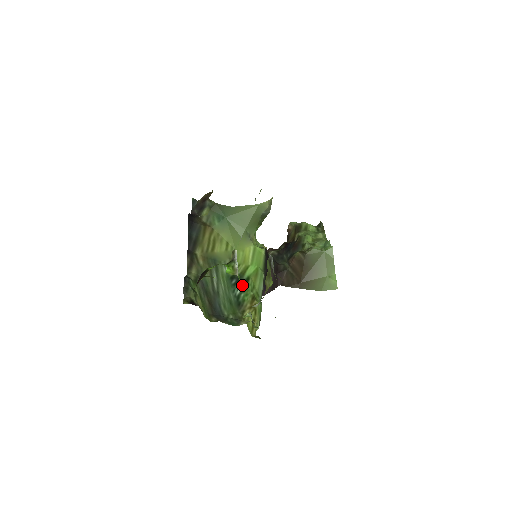
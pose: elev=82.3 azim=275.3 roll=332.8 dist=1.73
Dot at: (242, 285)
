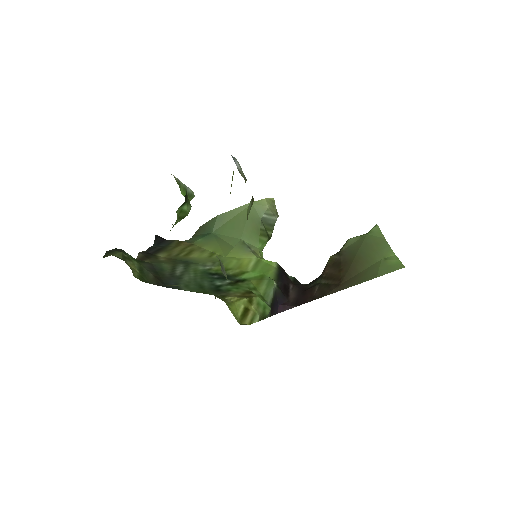
Dot at: (230, 281)
